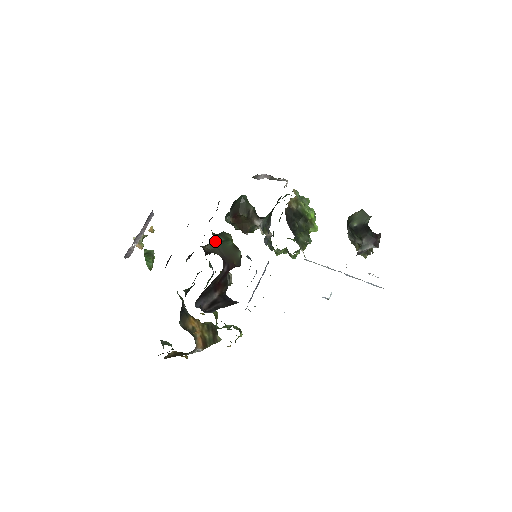
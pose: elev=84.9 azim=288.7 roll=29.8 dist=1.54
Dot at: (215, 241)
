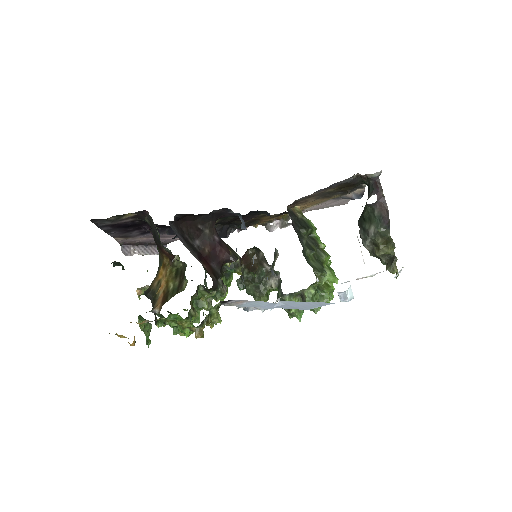
Dot at: occluded
